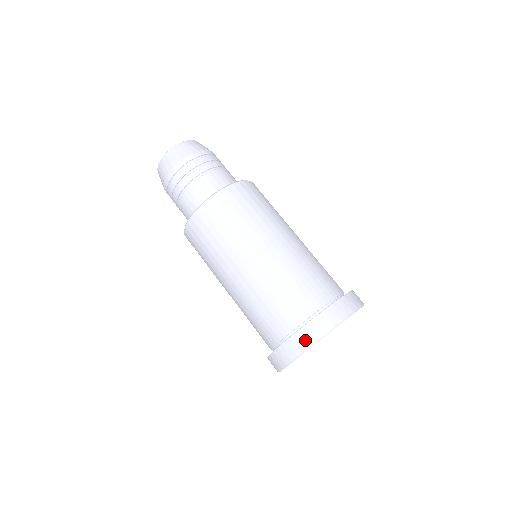
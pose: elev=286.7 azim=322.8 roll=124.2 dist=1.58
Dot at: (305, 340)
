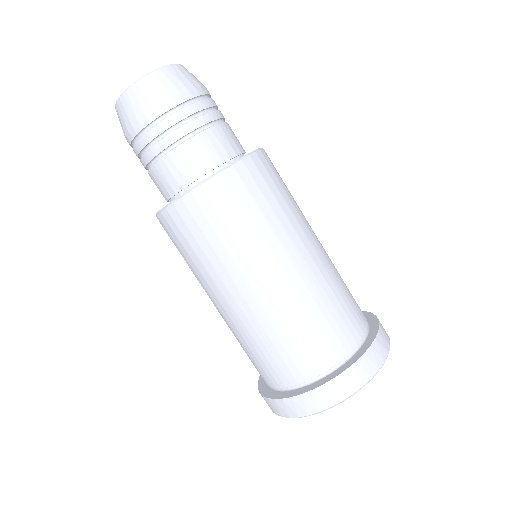
Dot at: (324, 400)
